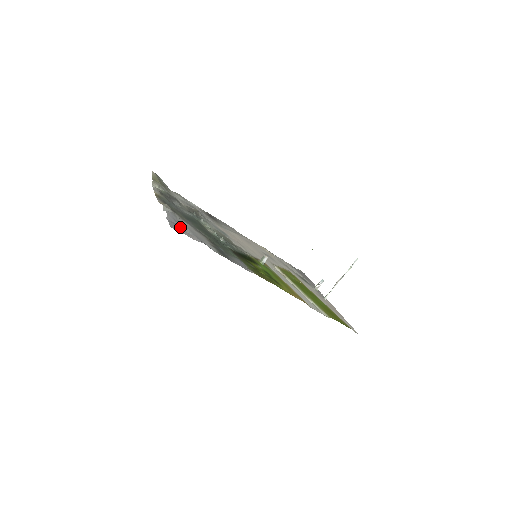
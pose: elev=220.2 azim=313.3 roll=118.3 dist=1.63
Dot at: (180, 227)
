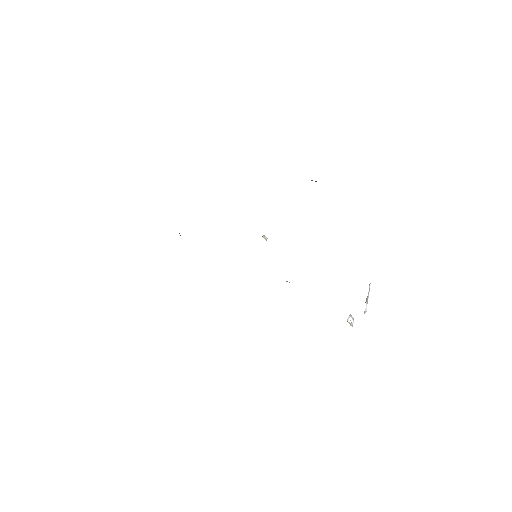
Dot at: occluded
